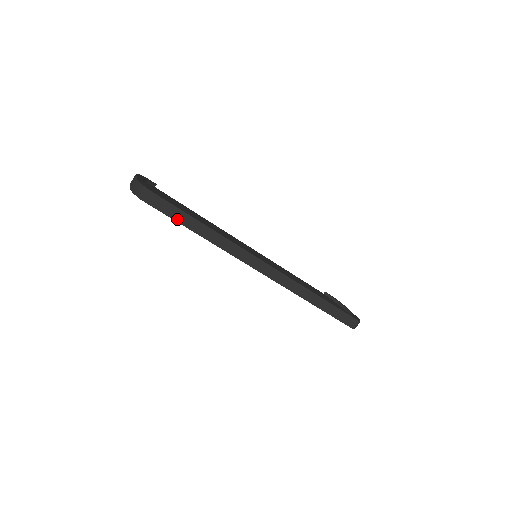
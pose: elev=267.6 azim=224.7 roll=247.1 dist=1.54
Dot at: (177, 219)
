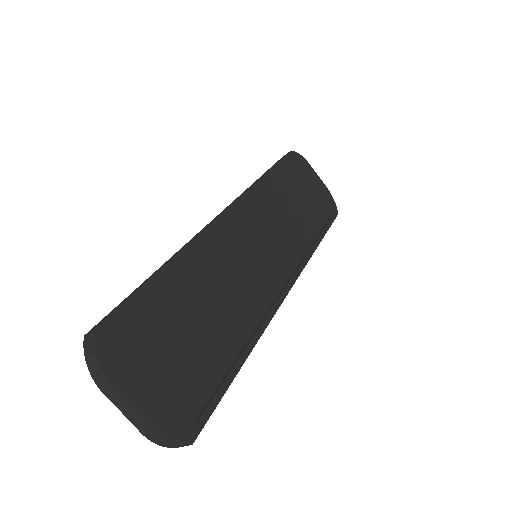
Dot at: occluded
